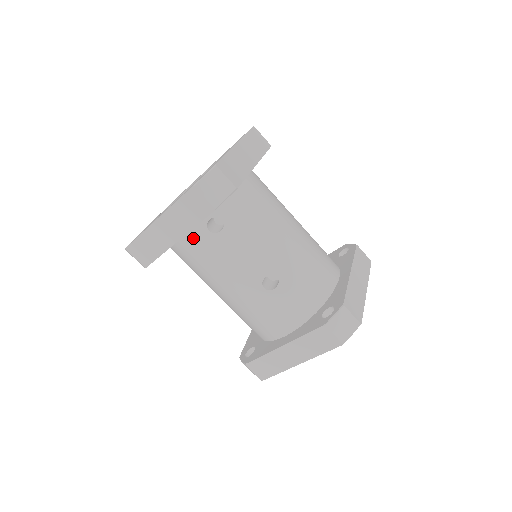
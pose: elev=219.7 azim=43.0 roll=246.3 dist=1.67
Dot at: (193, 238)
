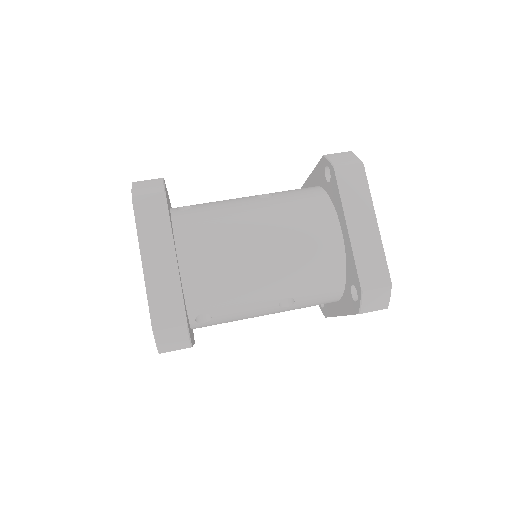
Dot at: occluded
